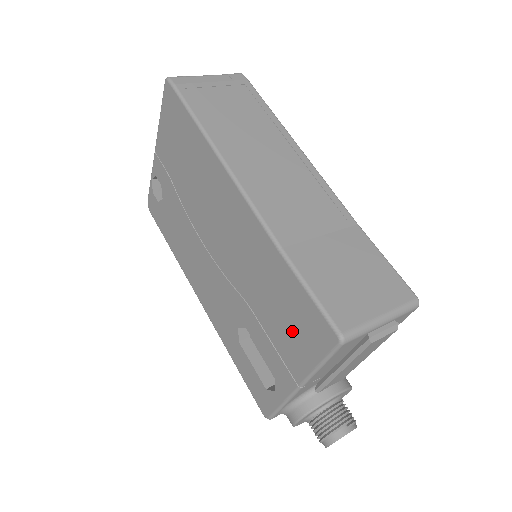
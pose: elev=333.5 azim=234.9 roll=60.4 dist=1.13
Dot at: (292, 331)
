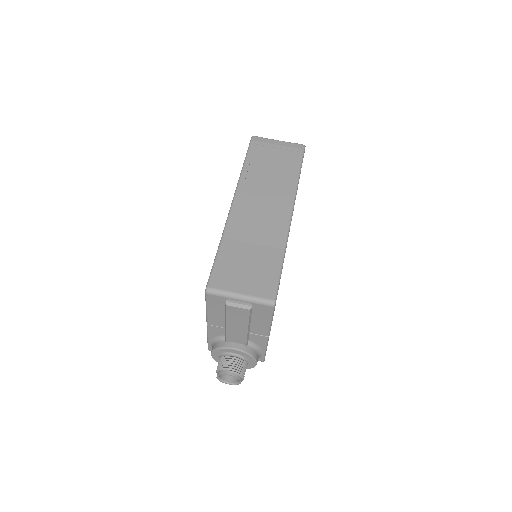
Dot at: occluded
